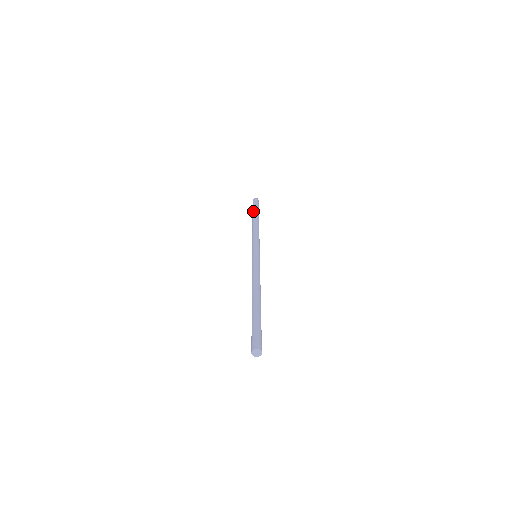
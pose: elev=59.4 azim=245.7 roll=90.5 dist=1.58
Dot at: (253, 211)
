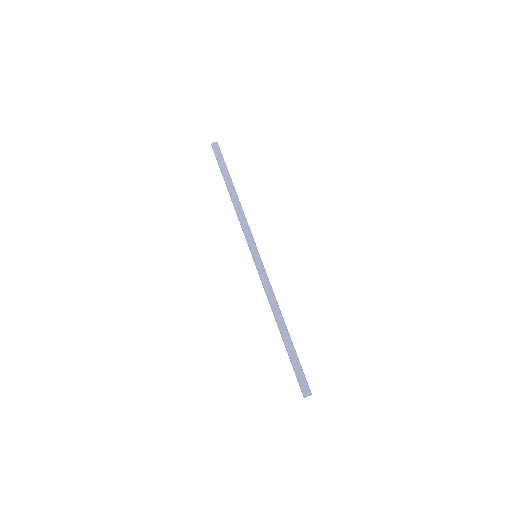
Dot at: occluded
